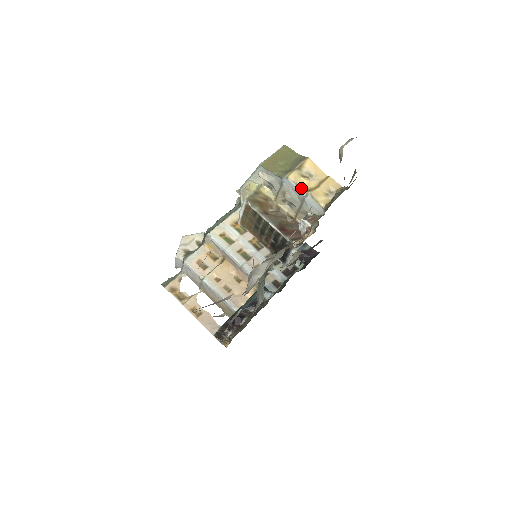
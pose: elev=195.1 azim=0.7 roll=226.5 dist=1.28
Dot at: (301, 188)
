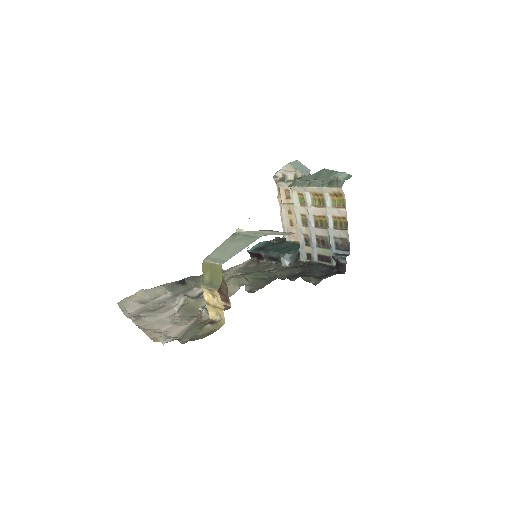
Dot at: (205, 299)
